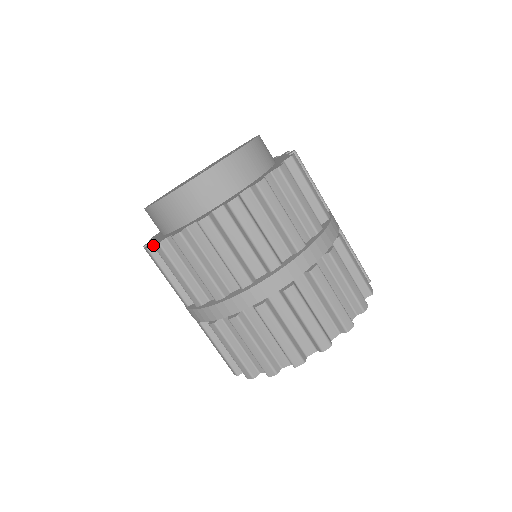
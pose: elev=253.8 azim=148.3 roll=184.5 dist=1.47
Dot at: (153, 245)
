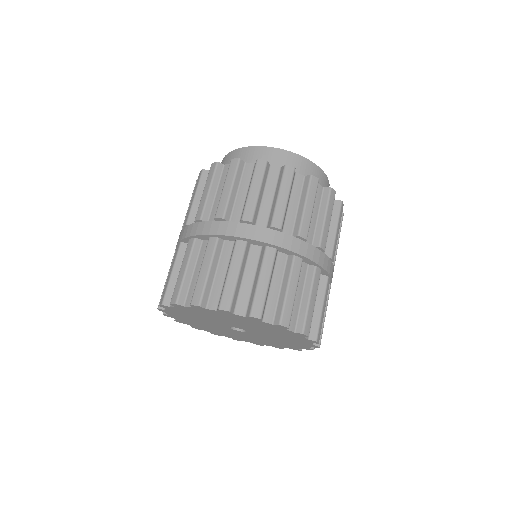
Dot at: occluded
